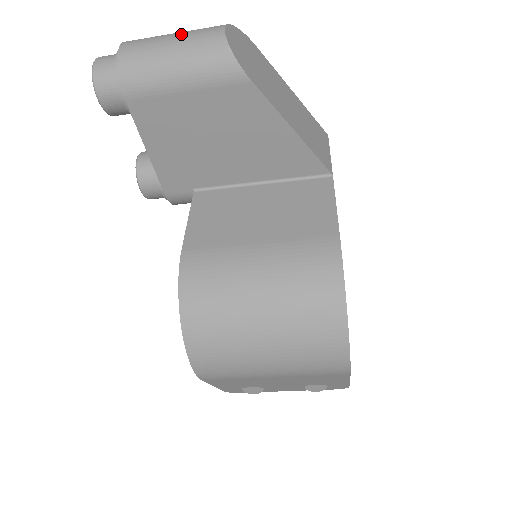
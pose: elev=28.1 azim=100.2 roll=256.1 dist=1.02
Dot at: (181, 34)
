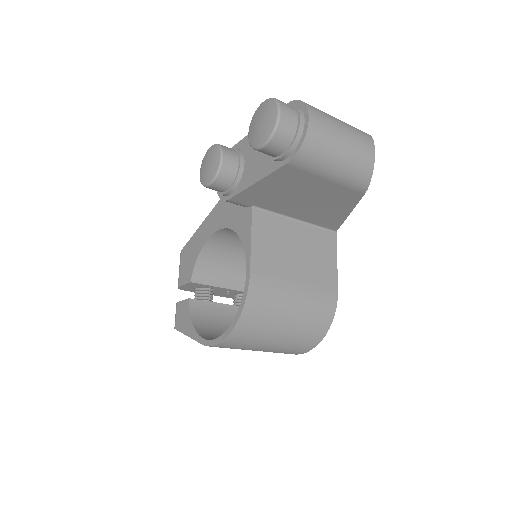
Dot at: (350, 136)
